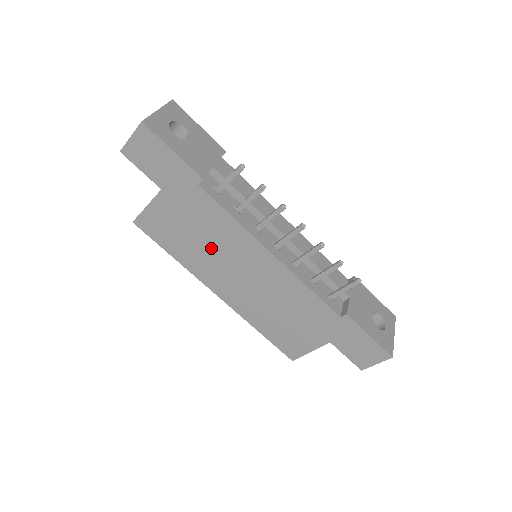
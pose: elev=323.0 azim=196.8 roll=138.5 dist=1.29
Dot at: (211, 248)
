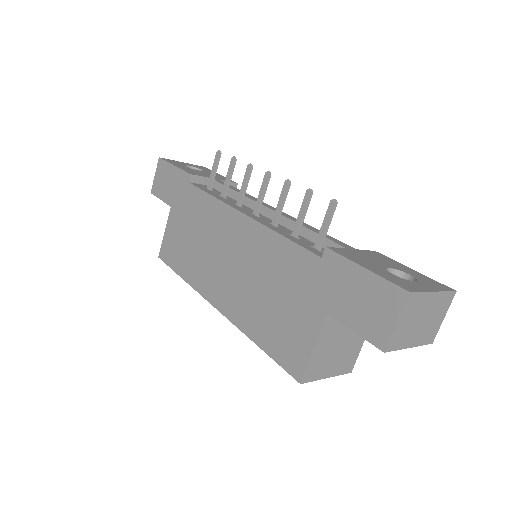
Dot at: (203, 244)
